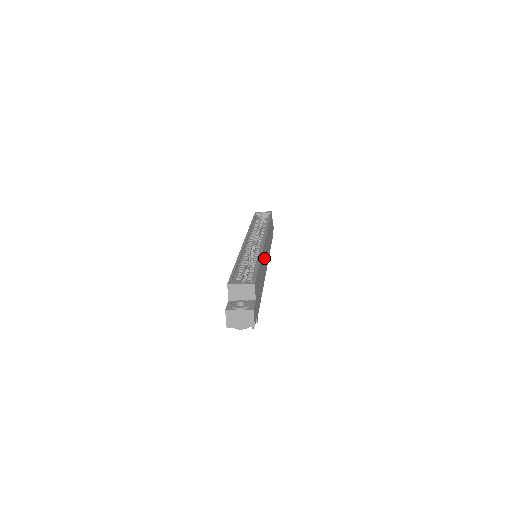
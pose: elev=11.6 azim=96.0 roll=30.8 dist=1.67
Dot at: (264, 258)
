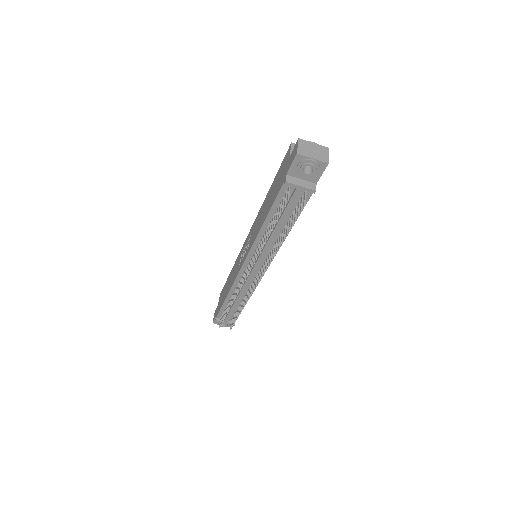
Dot at: occluded
